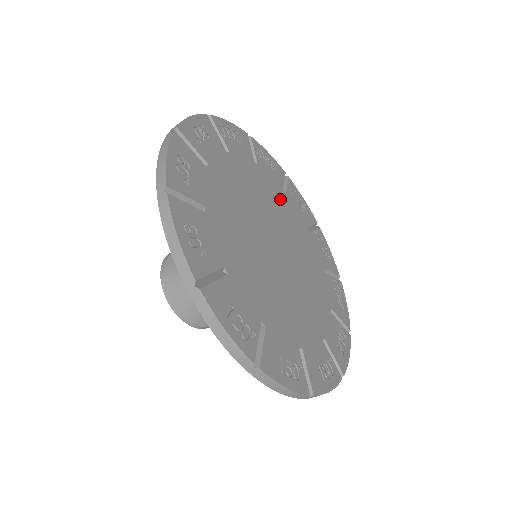
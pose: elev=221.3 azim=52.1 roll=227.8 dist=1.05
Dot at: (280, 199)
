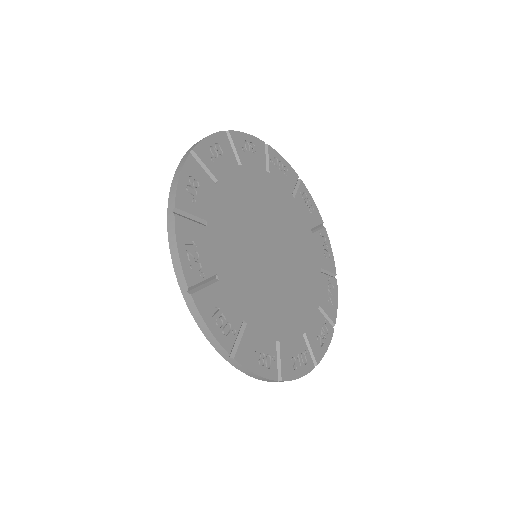
Dot at: (303, 231)
